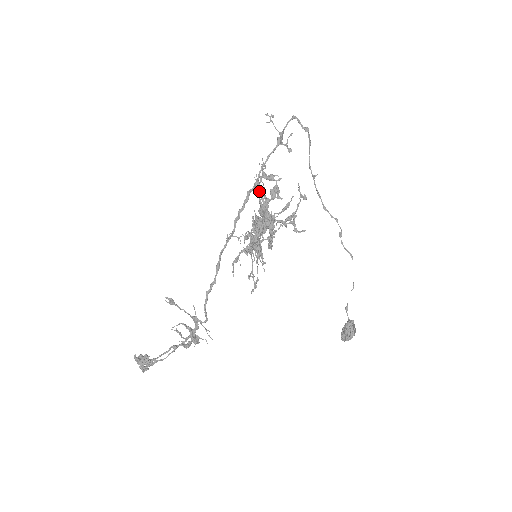
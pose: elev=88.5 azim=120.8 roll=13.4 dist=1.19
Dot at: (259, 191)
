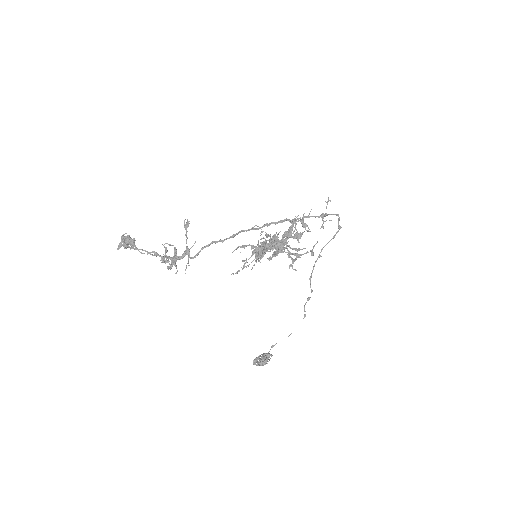
Dot at: occluded
